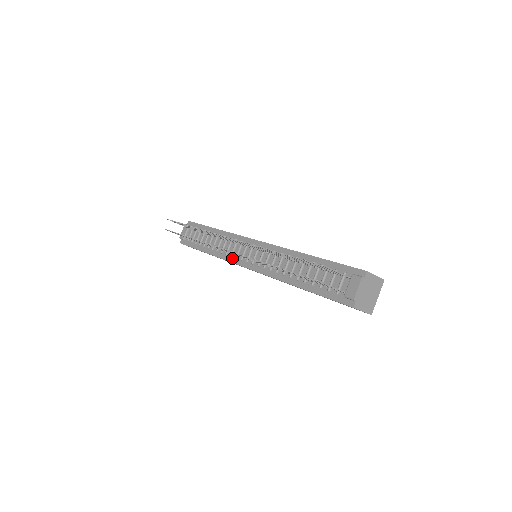
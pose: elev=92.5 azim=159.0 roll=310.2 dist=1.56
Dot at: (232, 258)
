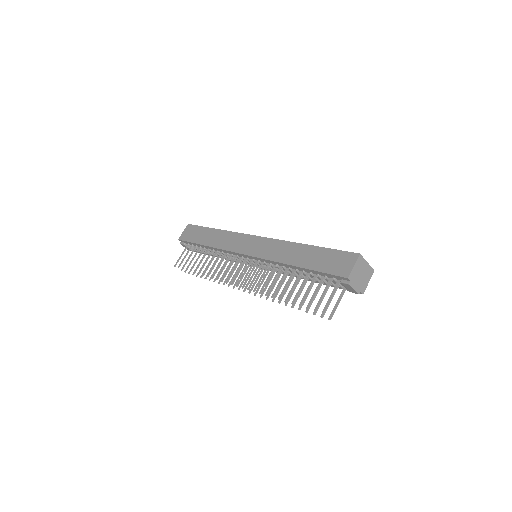
Dot at: occluded
